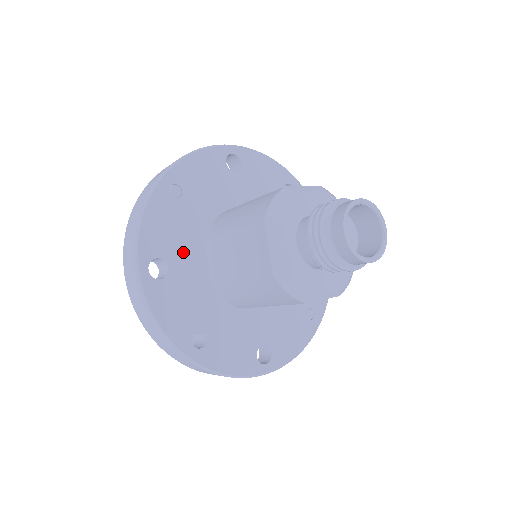
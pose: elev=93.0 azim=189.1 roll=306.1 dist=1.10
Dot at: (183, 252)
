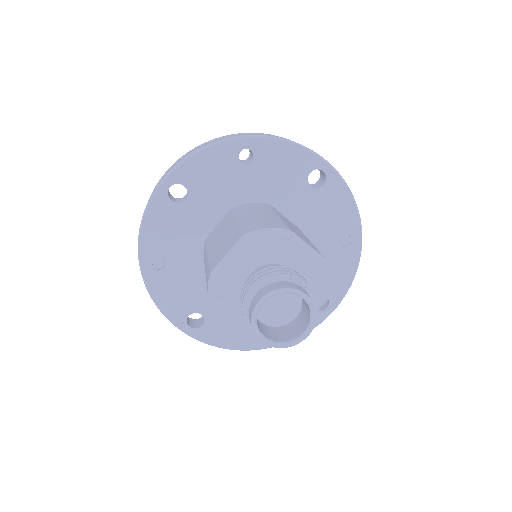
Dot at: (202, 296)
